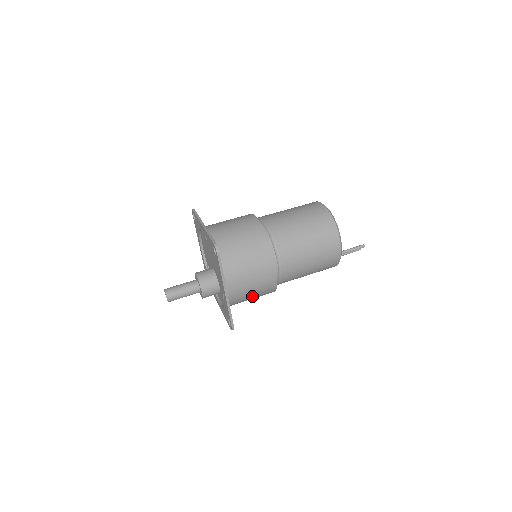
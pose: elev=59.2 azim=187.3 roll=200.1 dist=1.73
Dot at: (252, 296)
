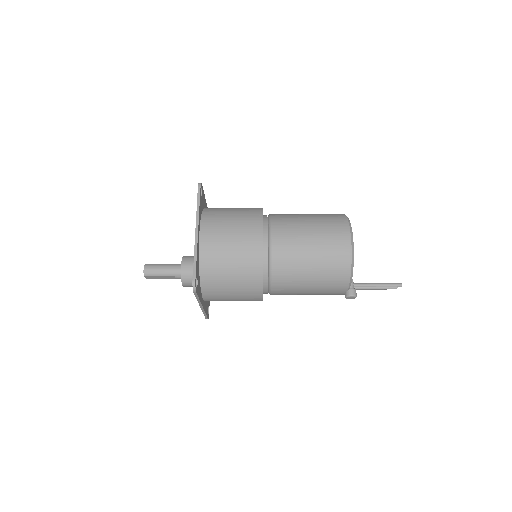
Dot at: (231, 265)
